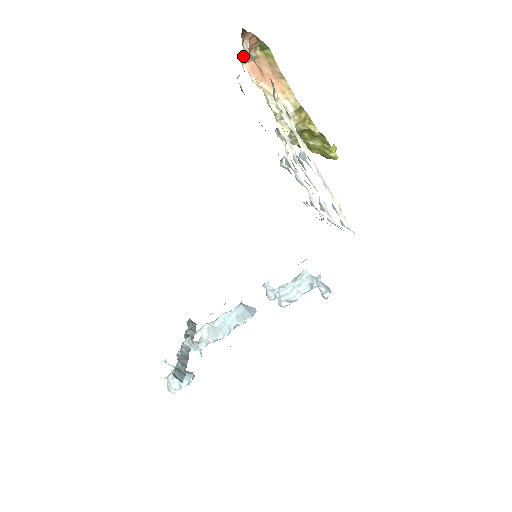
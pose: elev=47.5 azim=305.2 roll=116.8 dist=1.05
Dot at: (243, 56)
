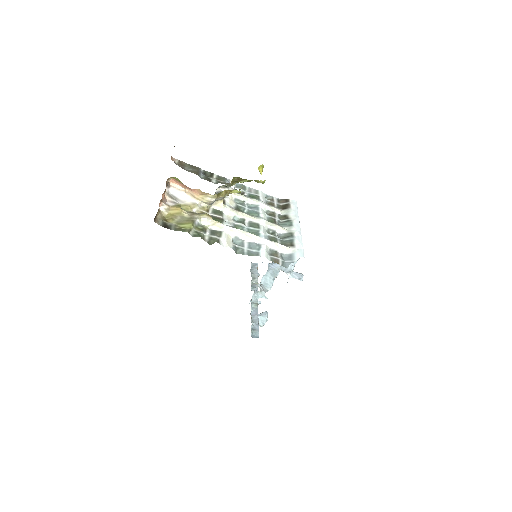
Dot at: occluded
